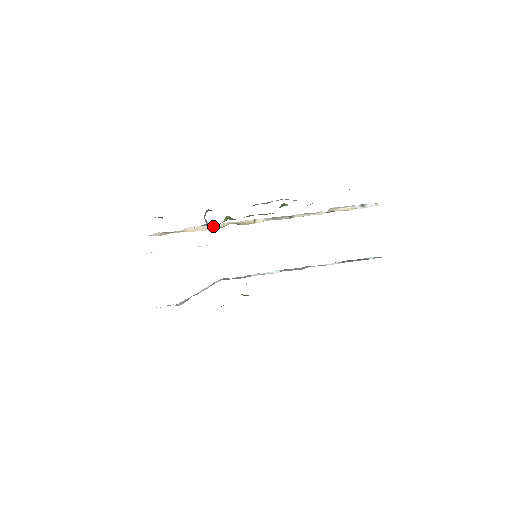
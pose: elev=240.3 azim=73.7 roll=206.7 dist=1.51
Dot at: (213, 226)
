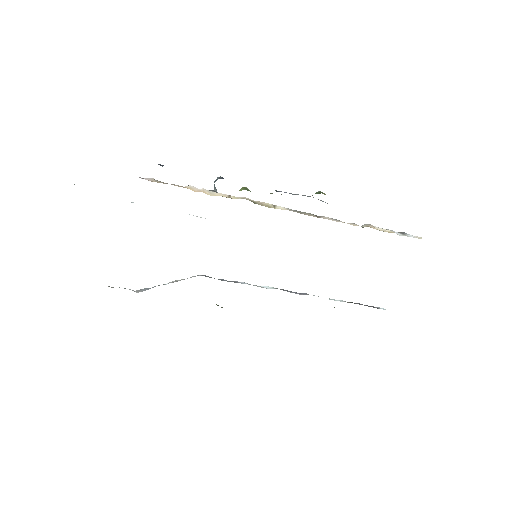
Dot at: (222, 194)
